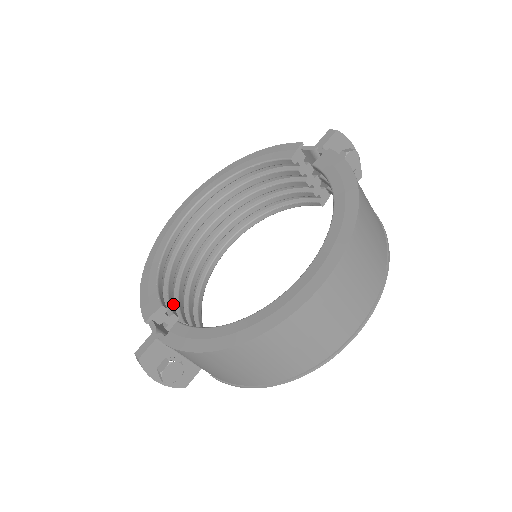
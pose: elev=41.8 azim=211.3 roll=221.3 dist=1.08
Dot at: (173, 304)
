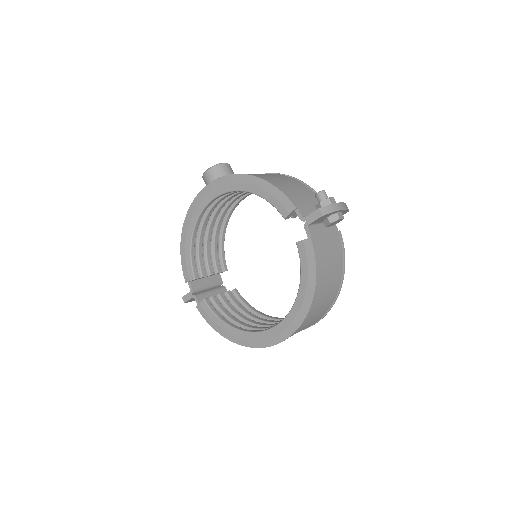
Dot at: occluded
